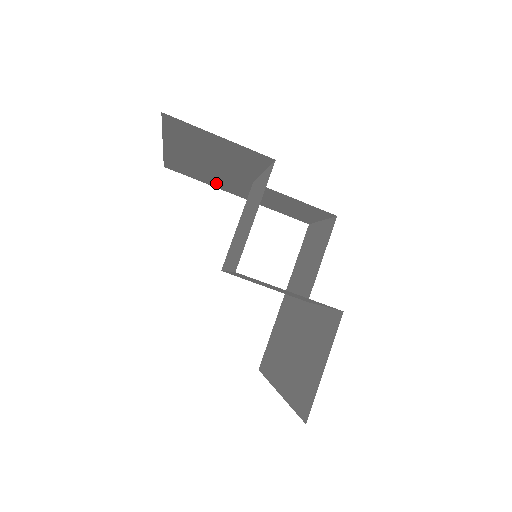
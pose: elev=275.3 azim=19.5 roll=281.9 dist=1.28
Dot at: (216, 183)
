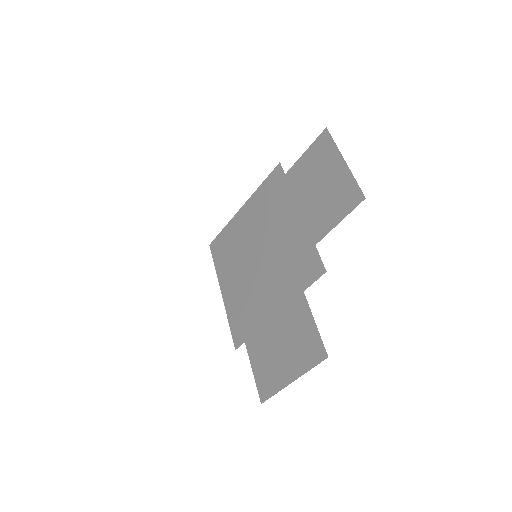
Dot at: occluded
